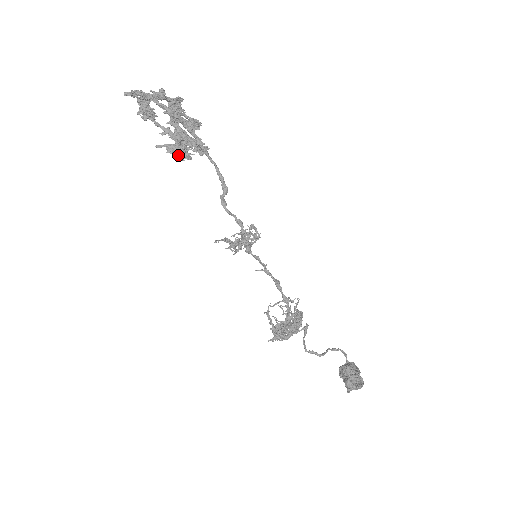
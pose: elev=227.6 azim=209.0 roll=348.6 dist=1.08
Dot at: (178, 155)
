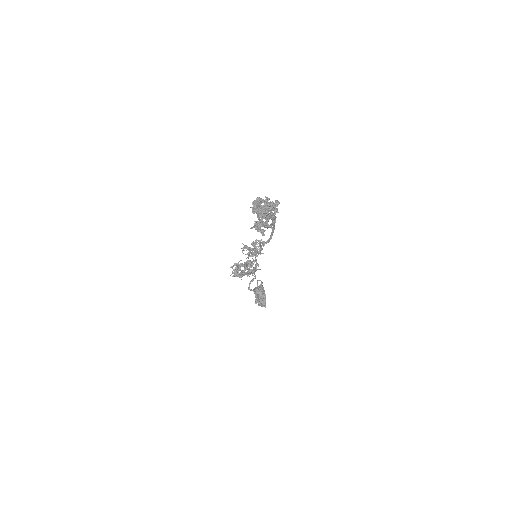
Dot at: occluded
